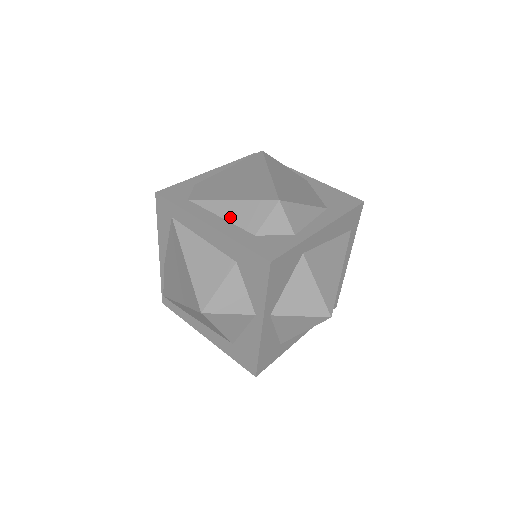
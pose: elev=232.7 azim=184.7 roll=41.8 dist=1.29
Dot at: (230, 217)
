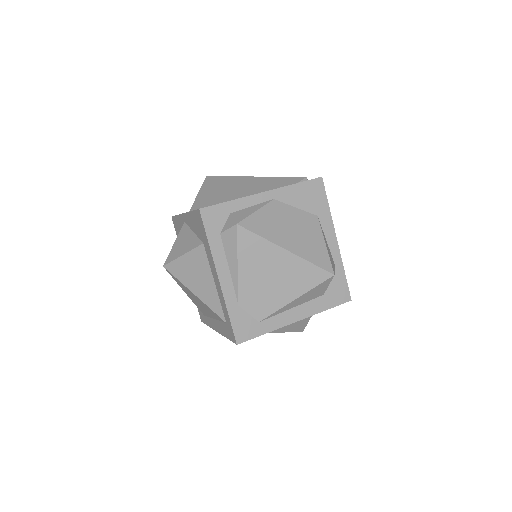
Dot at: (301, 303)
